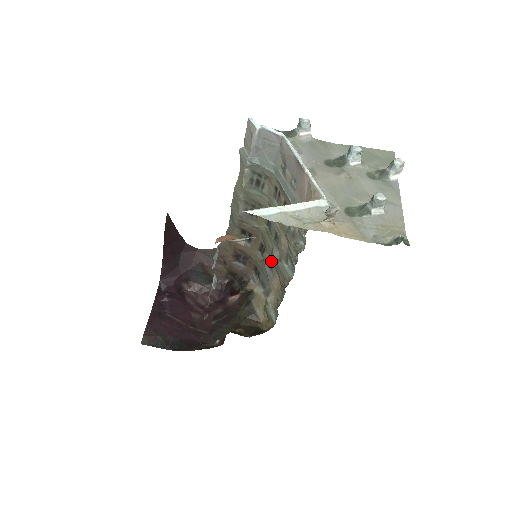
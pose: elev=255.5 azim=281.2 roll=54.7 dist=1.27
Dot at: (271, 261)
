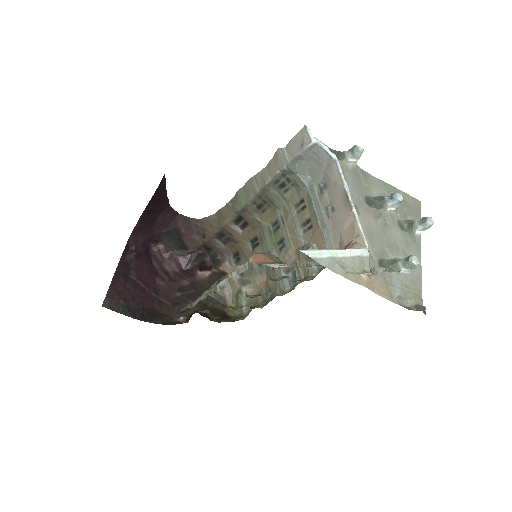
Dot at: occluded
